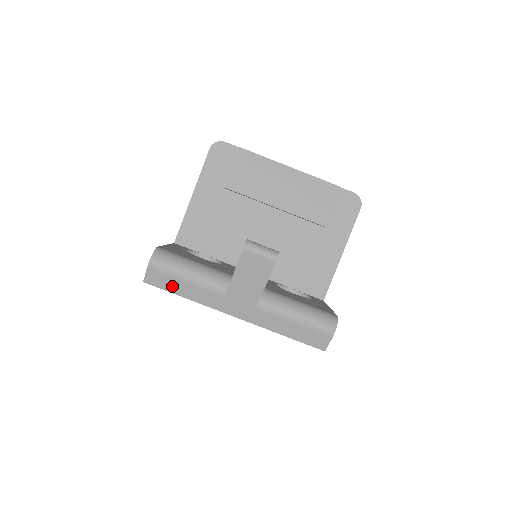
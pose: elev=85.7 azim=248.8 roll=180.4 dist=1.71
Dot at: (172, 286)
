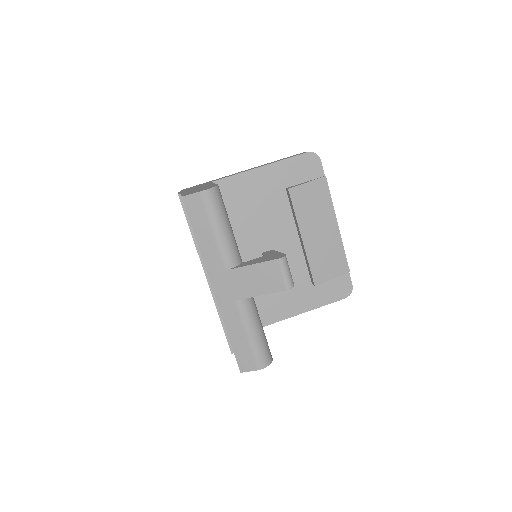
Dot at: (198, 223)
